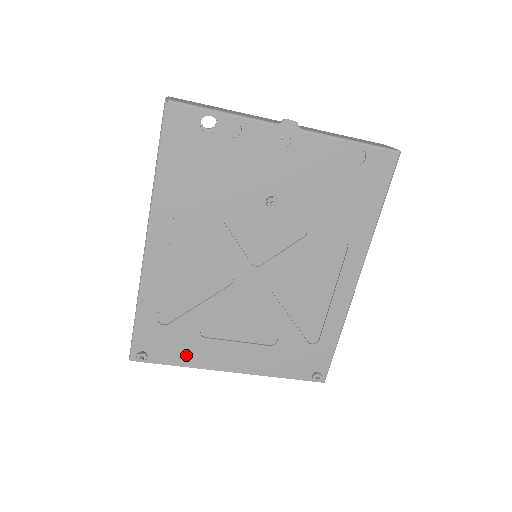
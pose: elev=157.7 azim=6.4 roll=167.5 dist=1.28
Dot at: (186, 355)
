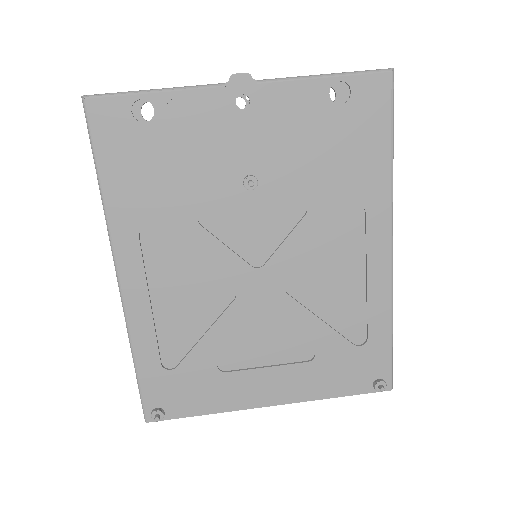
Dot at: (210, 399)
